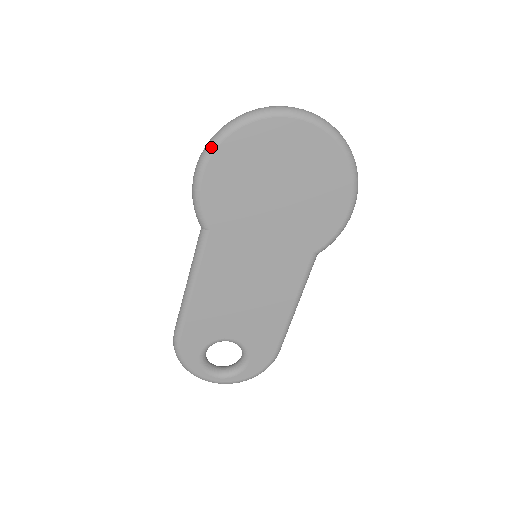
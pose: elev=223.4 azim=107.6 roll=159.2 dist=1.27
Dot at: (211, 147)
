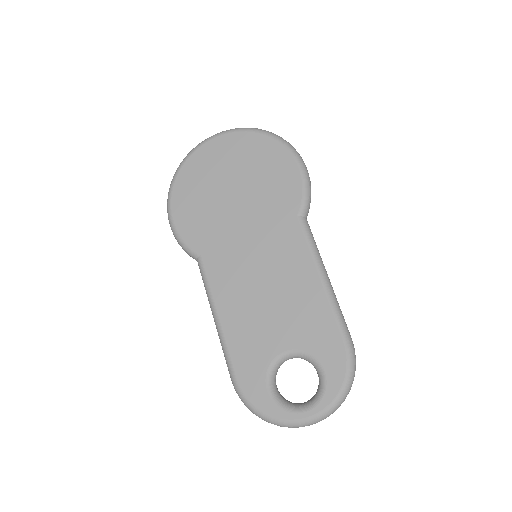
Dot at: (168, 198)
